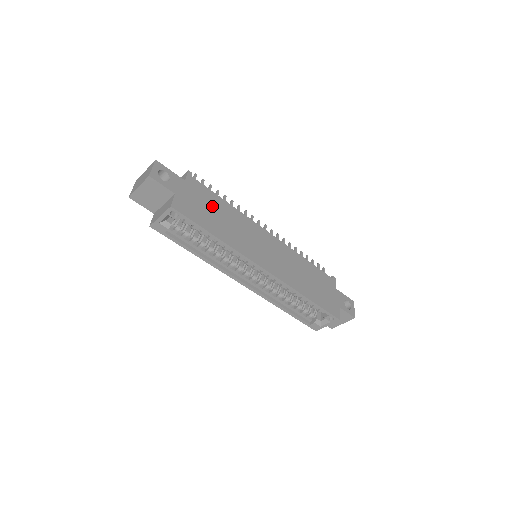
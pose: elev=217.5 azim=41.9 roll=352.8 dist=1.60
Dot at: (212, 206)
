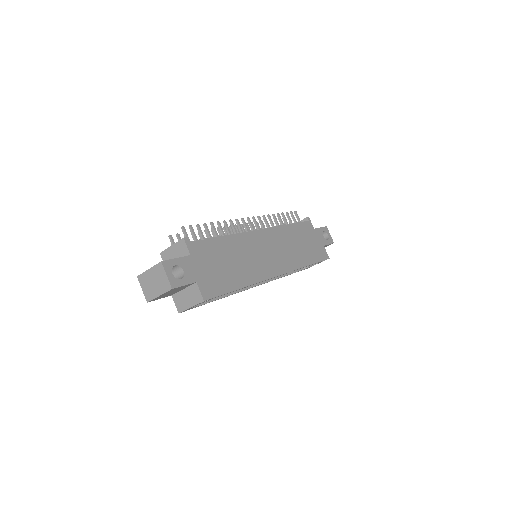
Dot at: (220, 257)
